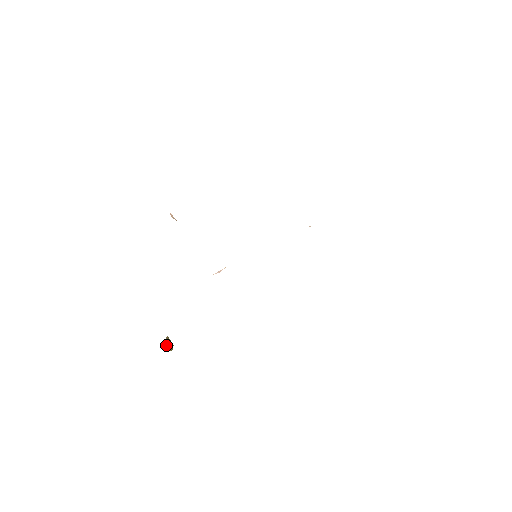
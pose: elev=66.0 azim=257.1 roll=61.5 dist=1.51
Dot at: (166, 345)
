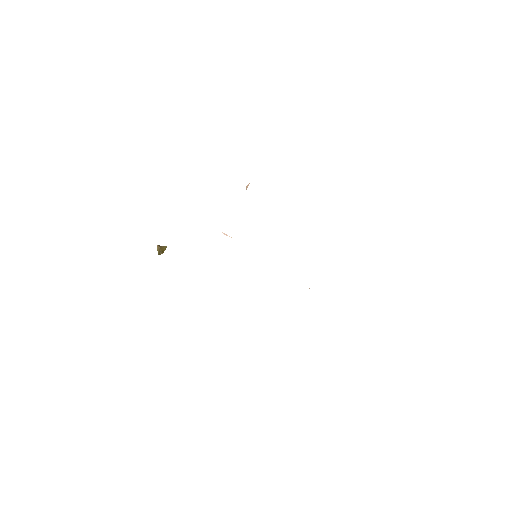
Dot at: (160, 247)
